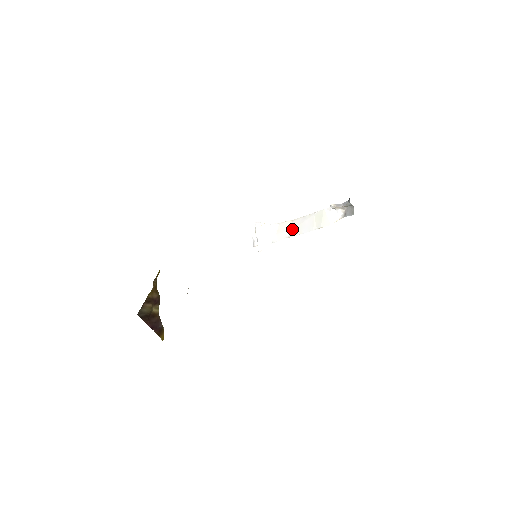
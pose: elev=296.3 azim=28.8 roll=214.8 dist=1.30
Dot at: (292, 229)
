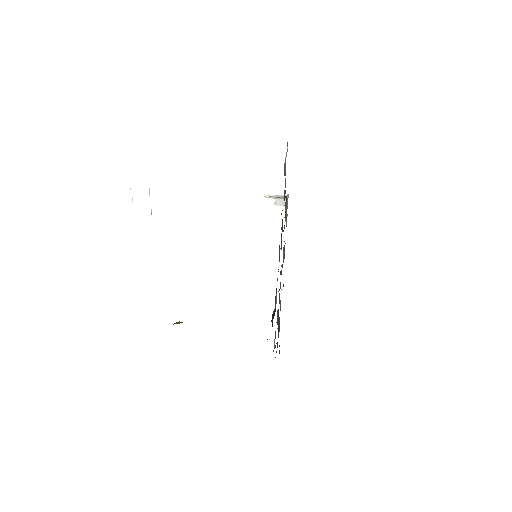
Dot at: (206, 202)
